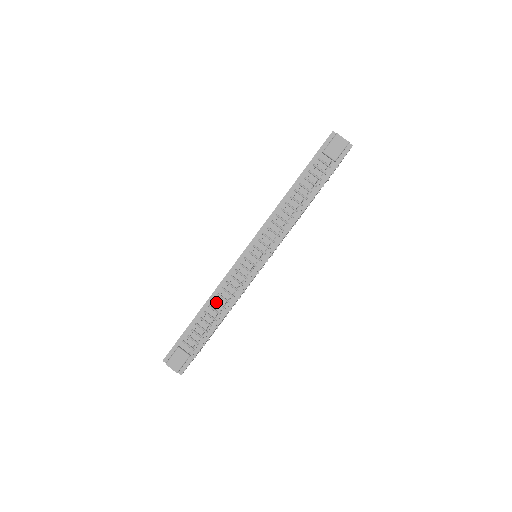
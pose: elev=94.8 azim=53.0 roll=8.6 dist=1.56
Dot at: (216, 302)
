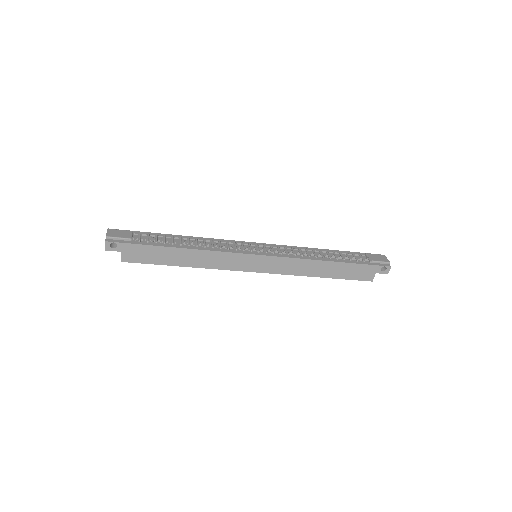
Dot at: (197, 240)
